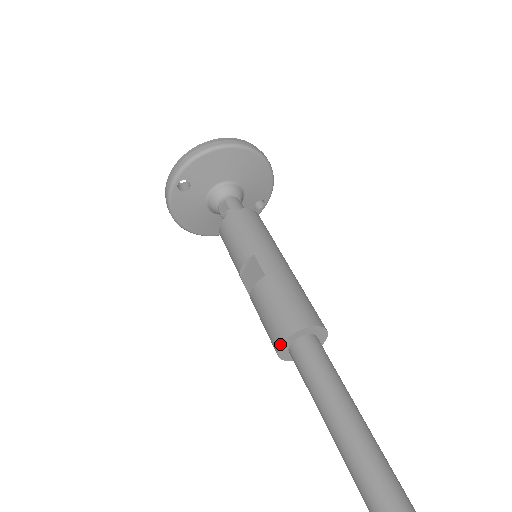
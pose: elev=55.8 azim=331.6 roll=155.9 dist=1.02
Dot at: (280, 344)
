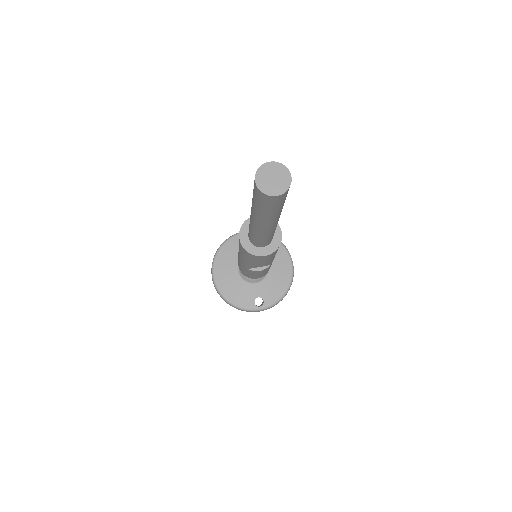
Dot at: occluded
